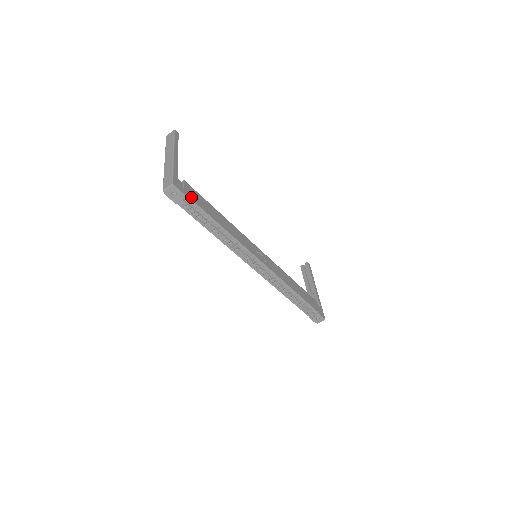
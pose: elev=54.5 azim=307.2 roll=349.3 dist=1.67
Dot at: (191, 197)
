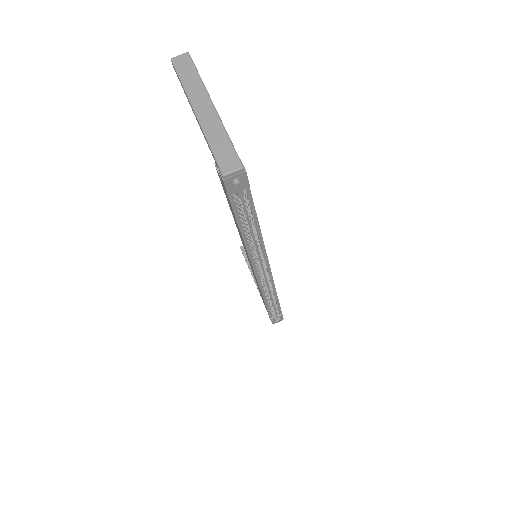
Dot at: occluded
